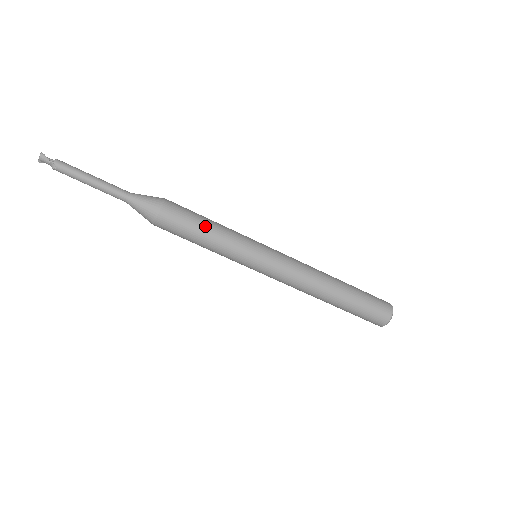
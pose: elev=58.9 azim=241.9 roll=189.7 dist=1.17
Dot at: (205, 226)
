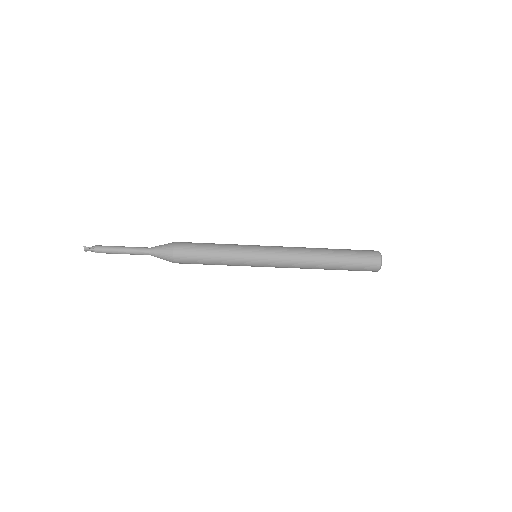
Dot at: (208, 252)
